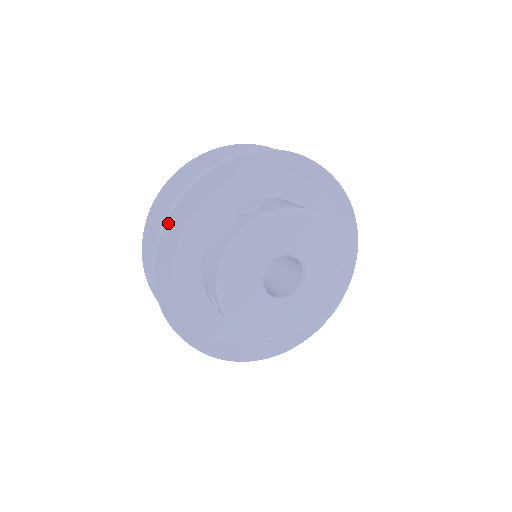
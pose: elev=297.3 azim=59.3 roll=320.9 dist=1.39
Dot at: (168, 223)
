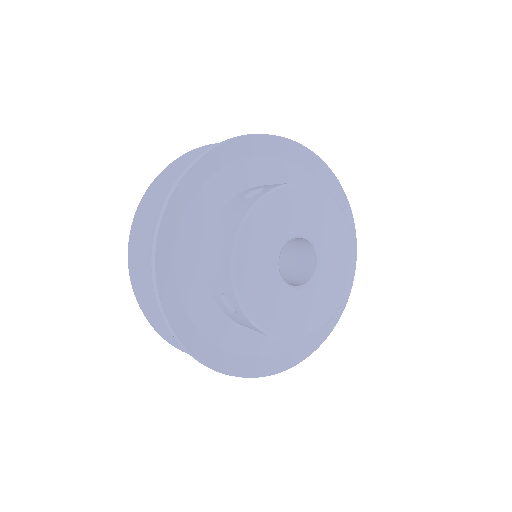
Dot at: (164, 218)
